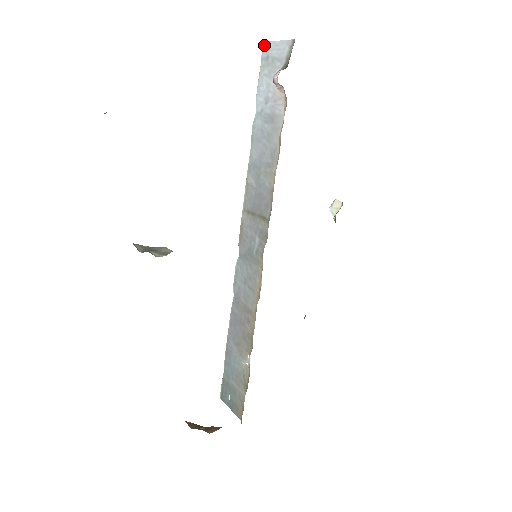
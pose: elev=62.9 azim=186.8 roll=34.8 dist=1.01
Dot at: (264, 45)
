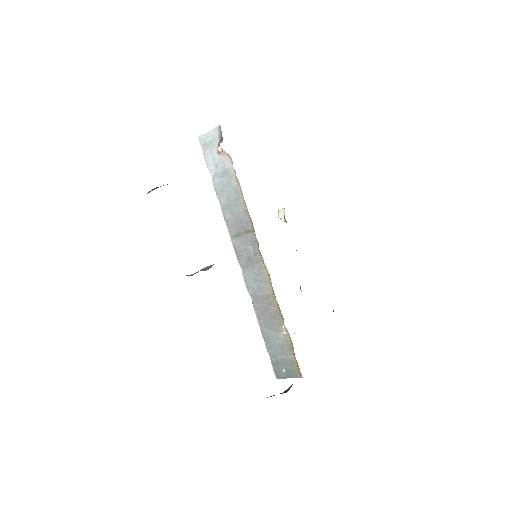
Dot at: (200, 138)
